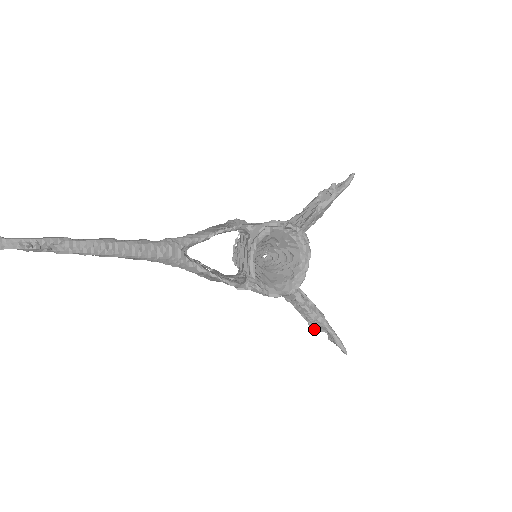
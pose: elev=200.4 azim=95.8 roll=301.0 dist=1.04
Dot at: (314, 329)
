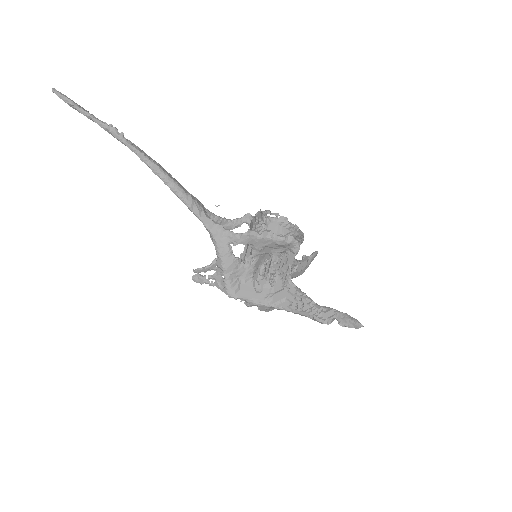
Dot at: (322, 322)
